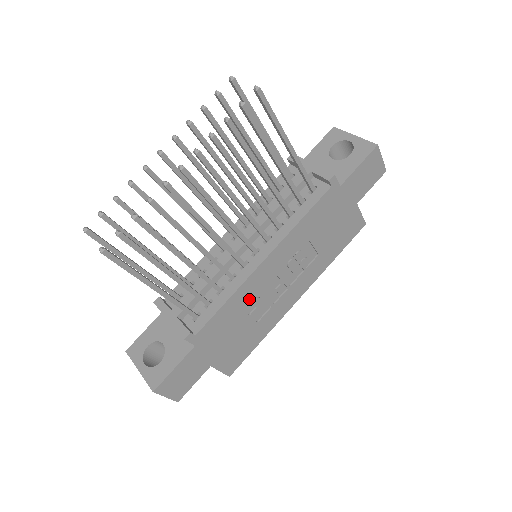
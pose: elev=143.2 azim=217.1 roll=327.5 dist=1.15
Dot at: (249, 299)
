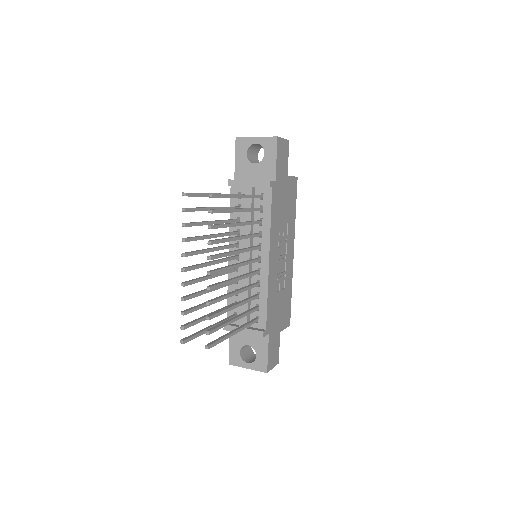
Dot at: (275, 285)
